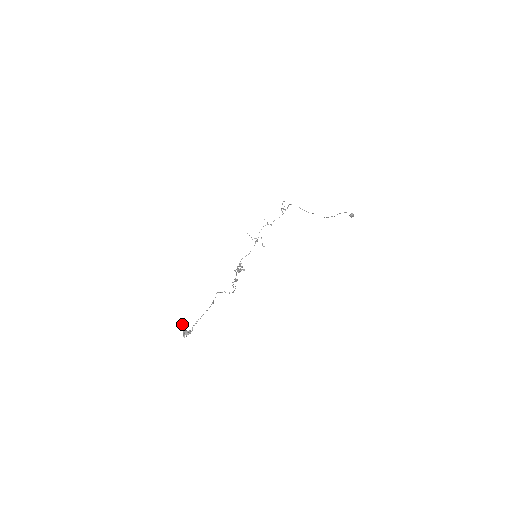
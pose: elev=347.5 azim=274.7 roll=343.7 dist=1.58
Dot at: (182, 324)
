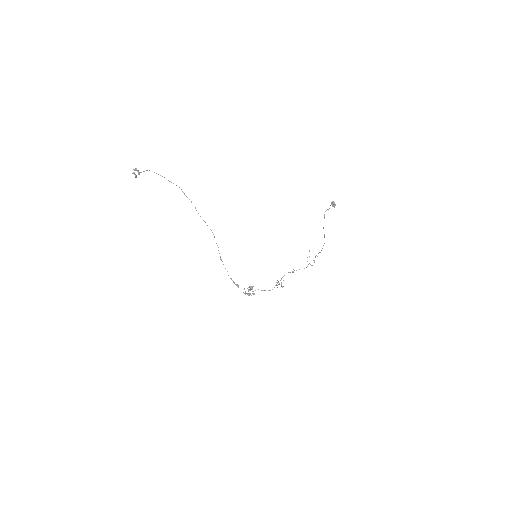
Dot at: occluded
